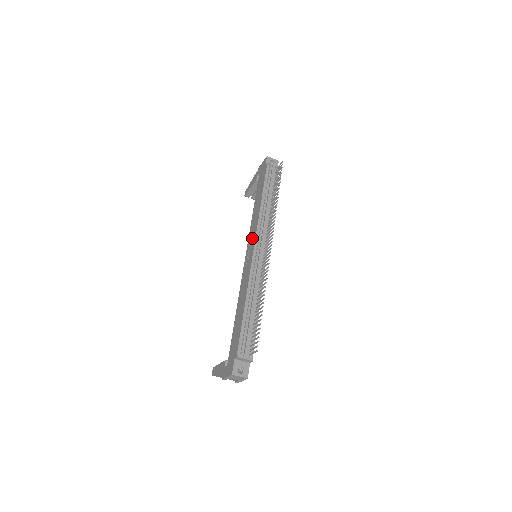
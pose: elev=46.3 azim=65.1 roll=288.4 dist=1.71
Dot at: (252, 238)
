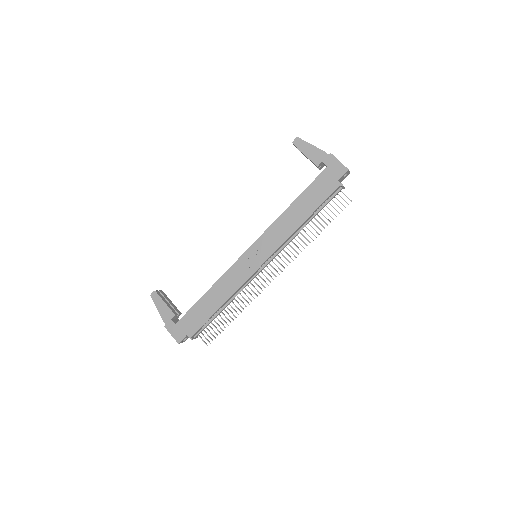
Dot at: (267, 247)
